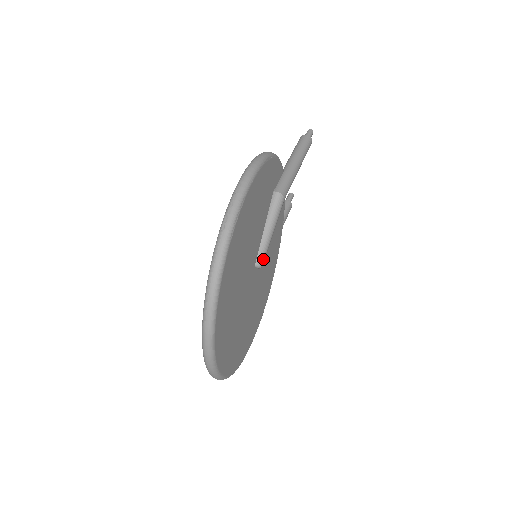
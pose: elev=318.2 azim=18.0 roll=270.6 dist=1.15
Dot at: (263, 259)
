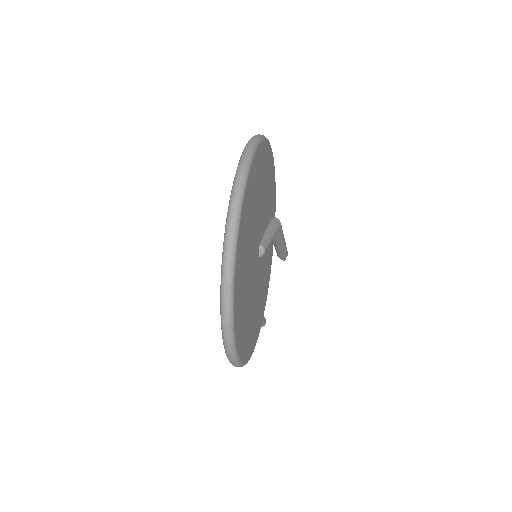
Dot at: (266, 246)
